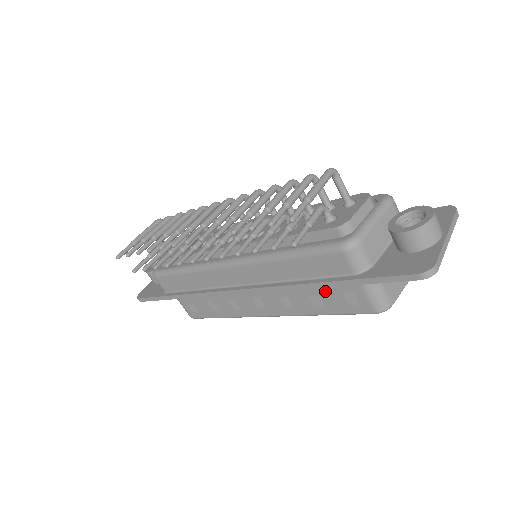
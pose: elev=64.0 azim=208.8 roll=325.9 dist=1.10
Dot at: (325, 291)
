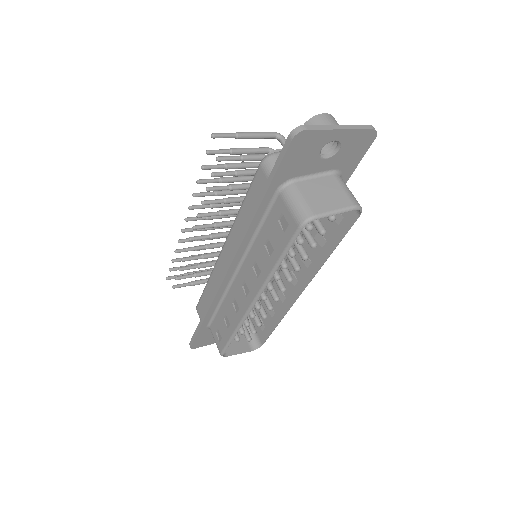
Dot at: (270, 229)
